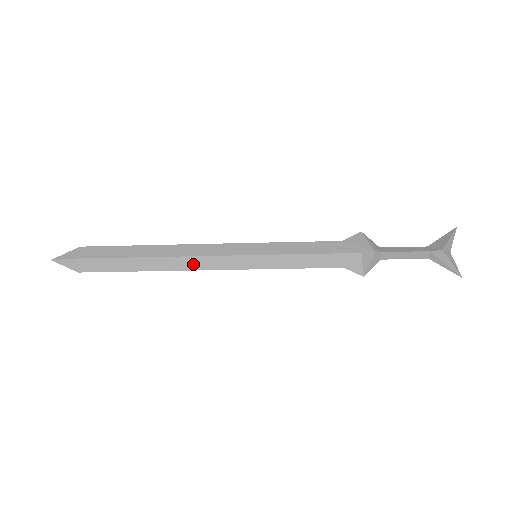
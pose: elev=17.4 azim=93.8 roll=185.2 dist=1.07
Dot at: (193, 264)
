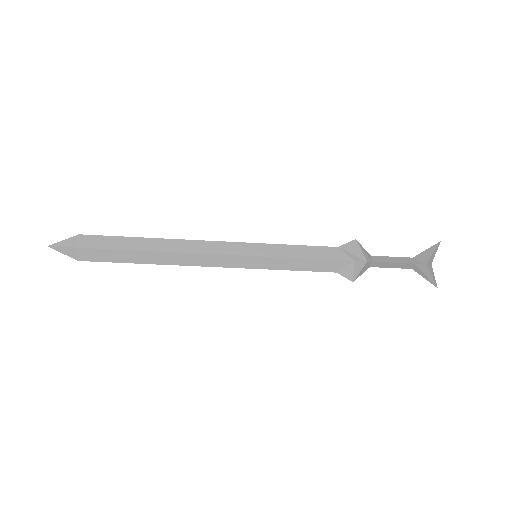
Dot at: (195, 260)
